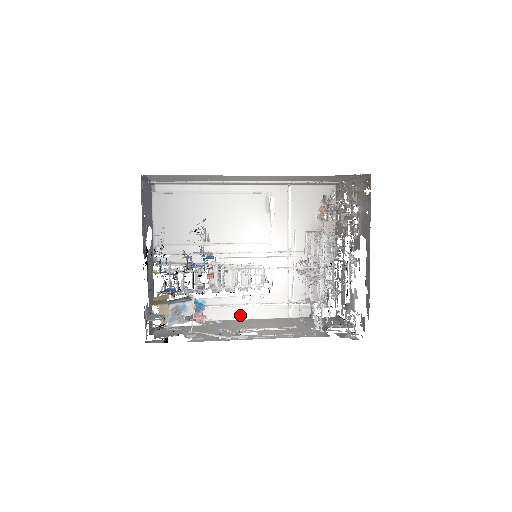
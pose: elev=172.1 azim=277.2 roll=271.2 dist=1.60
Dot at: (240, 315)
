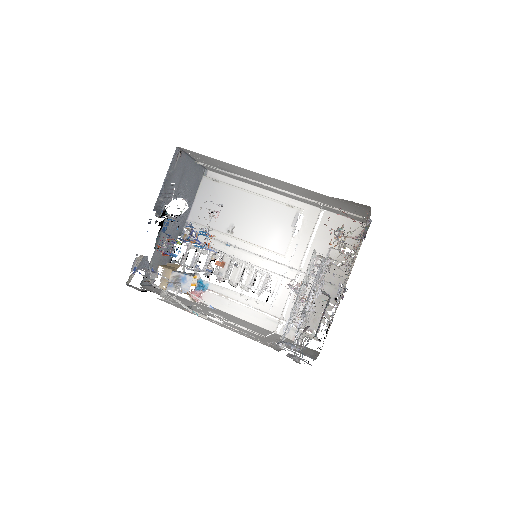
Dot at: (233, 311)
